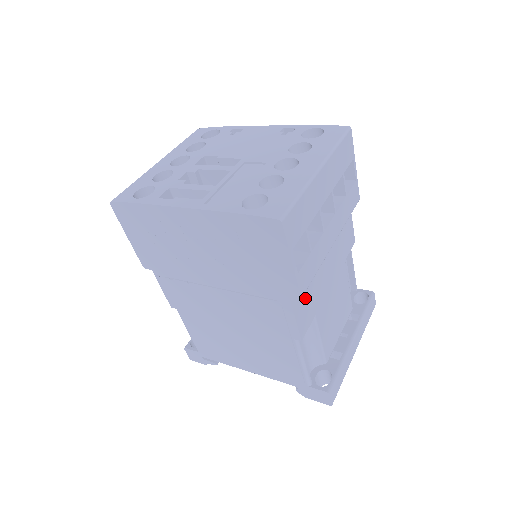
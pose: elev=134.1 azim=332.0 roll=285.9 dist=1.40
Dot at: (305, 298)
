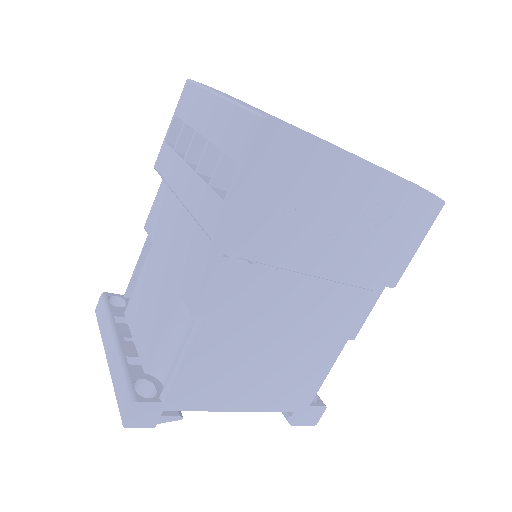
Dot at: occluded
